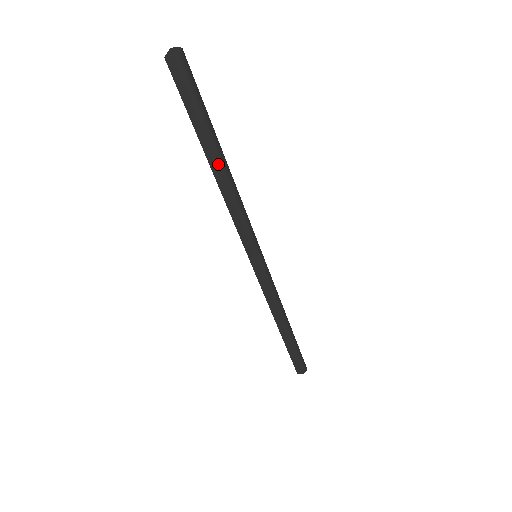
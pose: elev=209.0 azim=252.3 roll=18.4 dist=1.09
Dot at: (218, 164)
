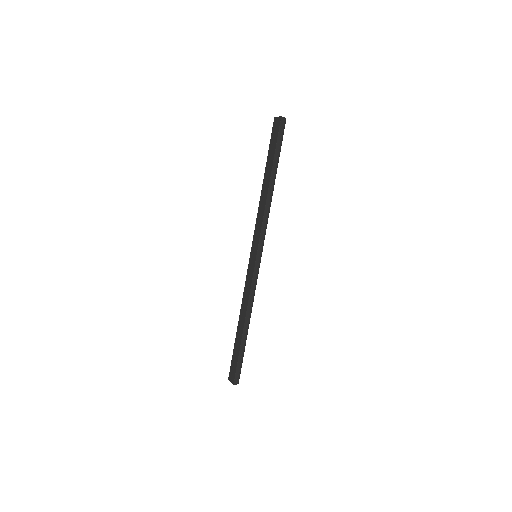
Dot at: (274, 181)
